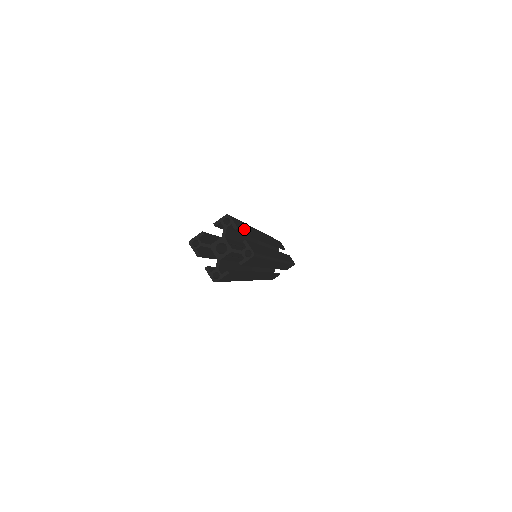
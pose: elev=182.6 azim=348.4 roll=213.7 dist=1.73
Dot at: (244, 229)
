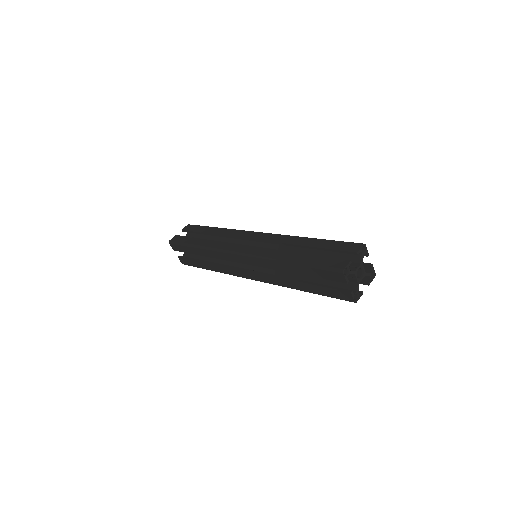
Dot at: occluded
